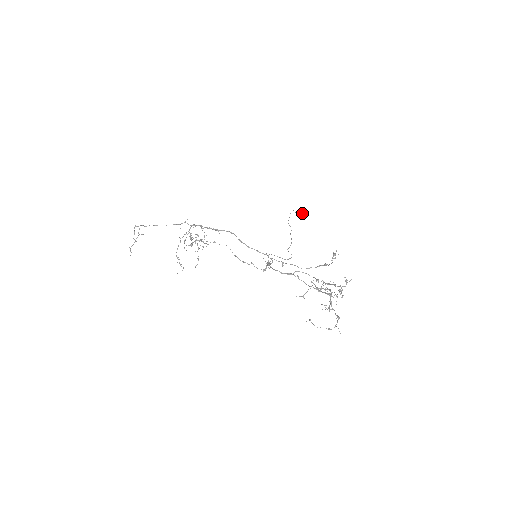
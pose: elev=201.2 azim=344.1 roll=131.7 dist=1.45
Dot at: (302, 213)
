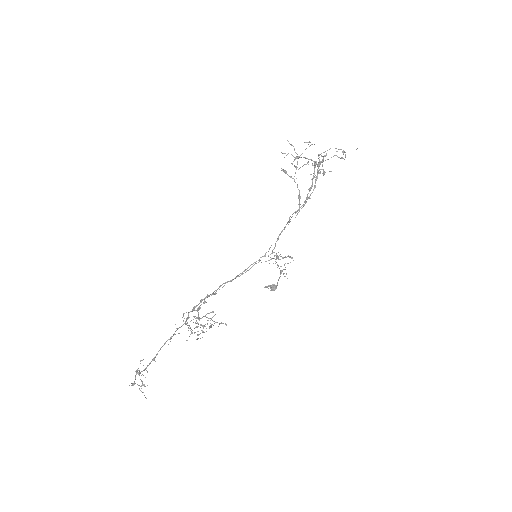
Dot at: (275, 286)
